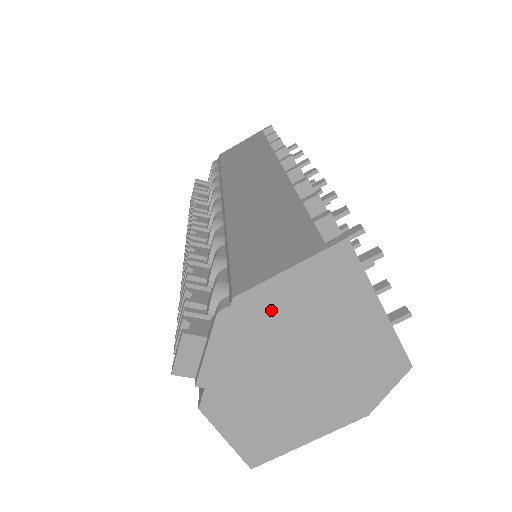
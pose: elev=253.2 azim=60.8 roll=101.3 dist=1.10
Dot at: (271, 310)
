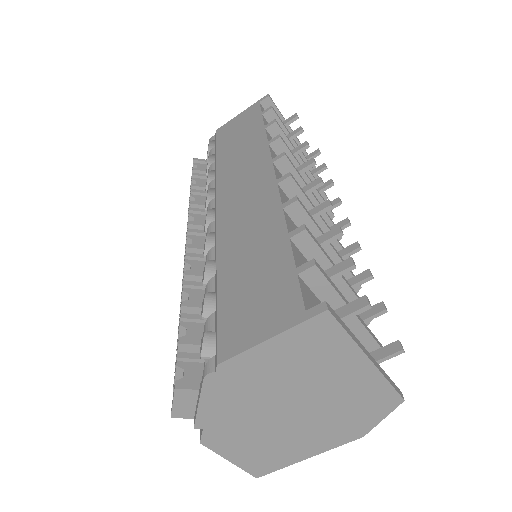
Dot at: (257, 371)
